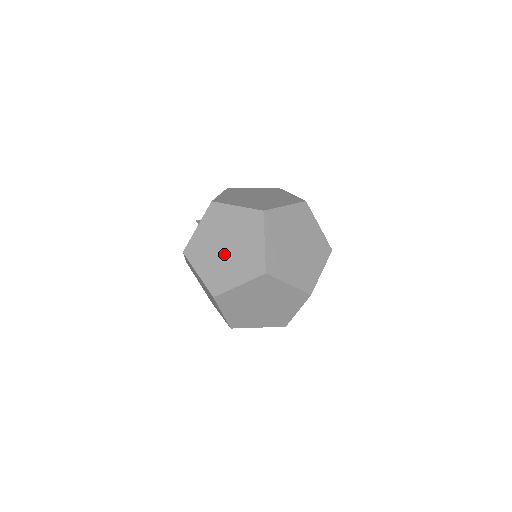
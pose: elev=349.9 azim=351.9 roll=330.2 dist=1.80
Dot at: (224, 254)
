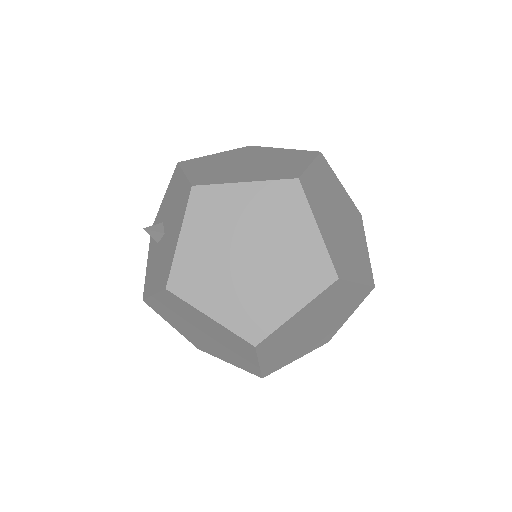
Dot at: (250, 269)
